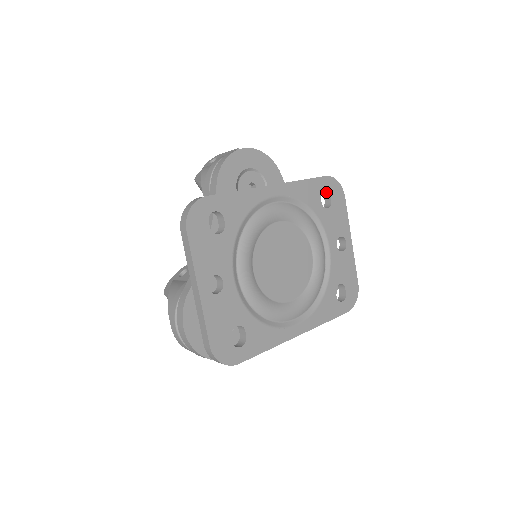
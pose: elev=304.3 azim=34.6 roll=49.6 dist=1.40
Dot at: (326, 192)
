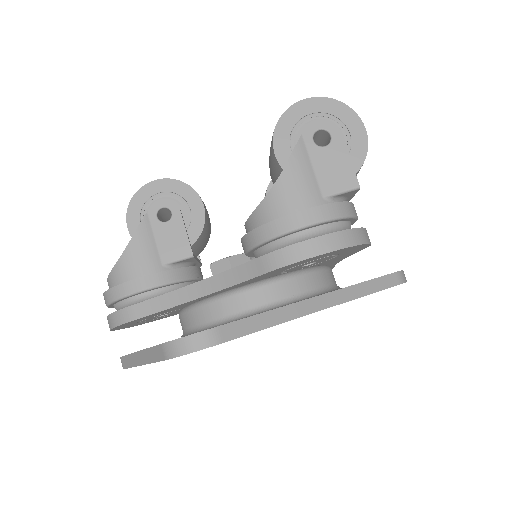
Dot at: occluded
